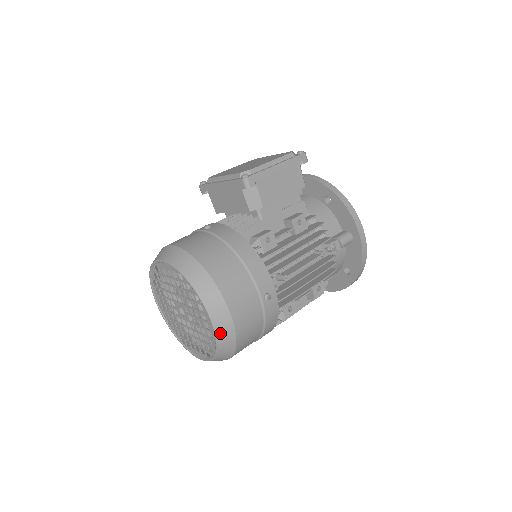
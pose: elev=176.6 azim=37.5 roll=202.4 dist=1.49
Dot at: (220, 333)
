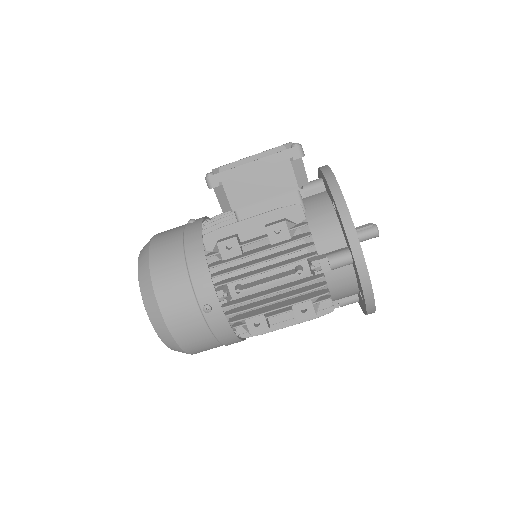
Dot at: (158, 331)
